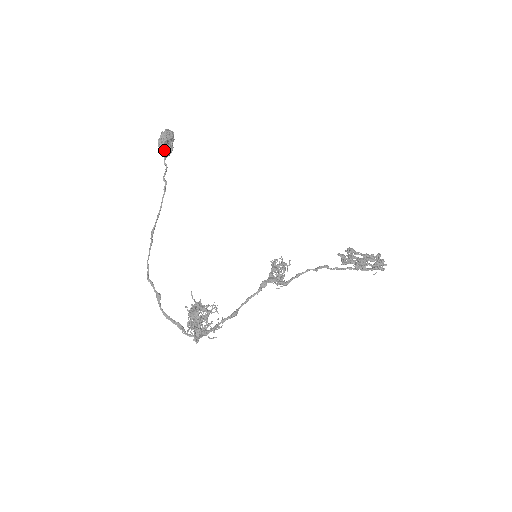
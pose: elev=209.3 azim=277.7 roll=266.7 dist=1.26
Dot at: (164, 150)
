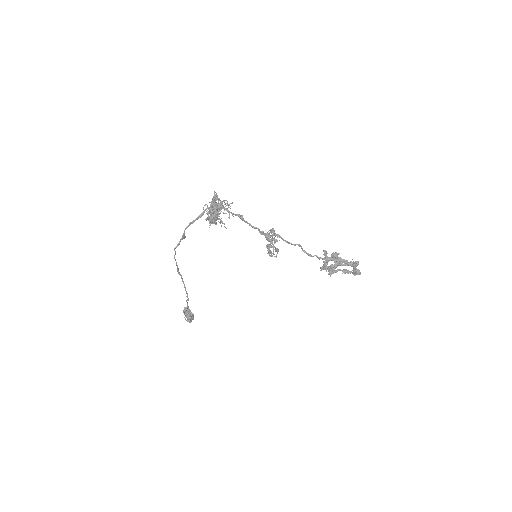
Dot at: (187, 312)
